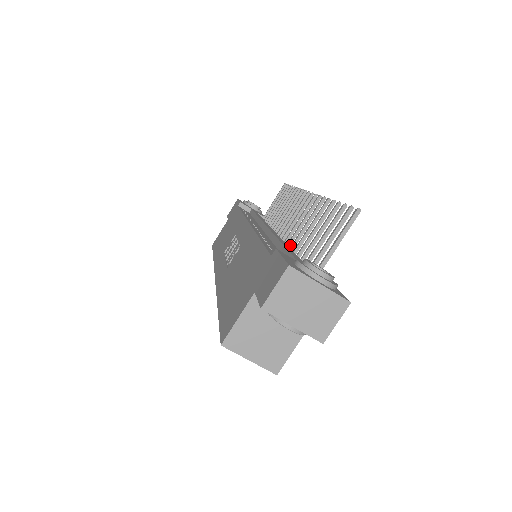
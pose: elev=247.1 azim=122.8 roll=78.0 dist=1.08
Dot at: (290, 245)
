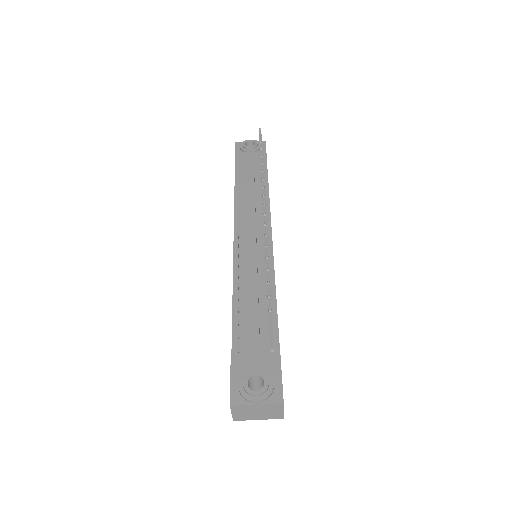
Dot at: occluded
